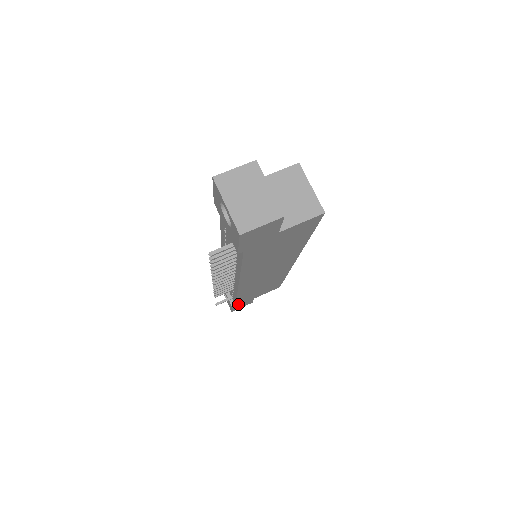
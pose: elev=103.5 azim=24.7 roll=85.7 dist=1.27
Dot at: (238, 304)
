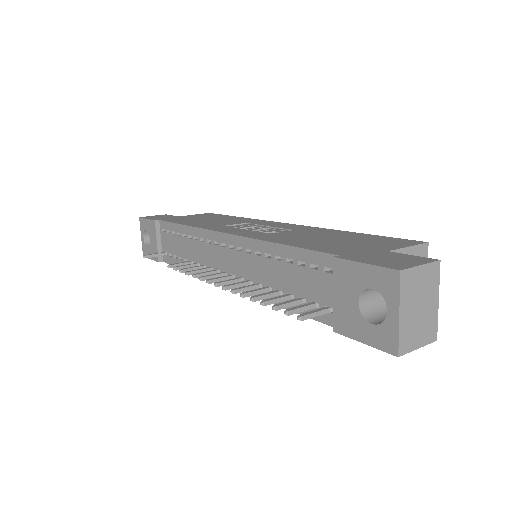
Dot at: occluded
